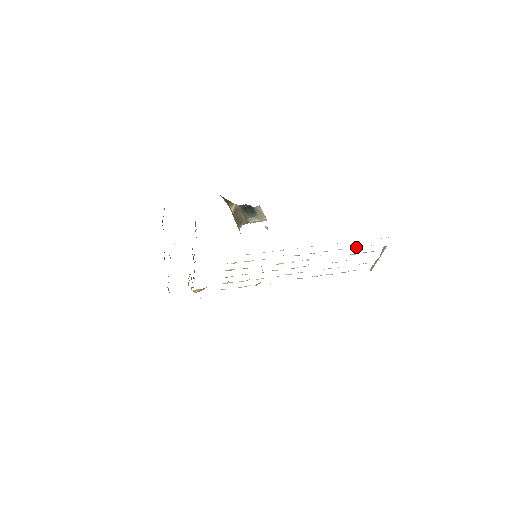
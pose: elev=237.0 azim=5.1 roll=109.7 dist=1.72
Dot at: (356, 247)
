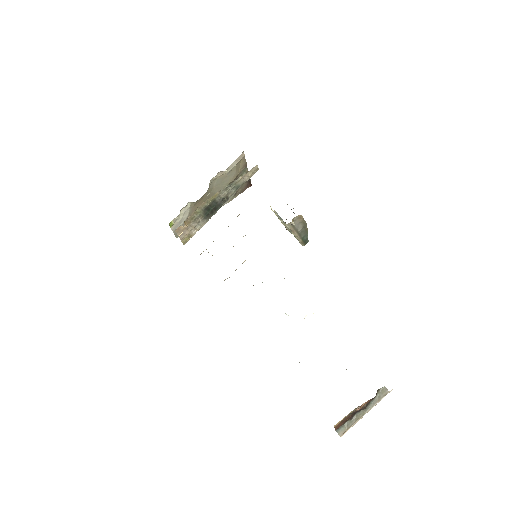
Dot at: occluded
